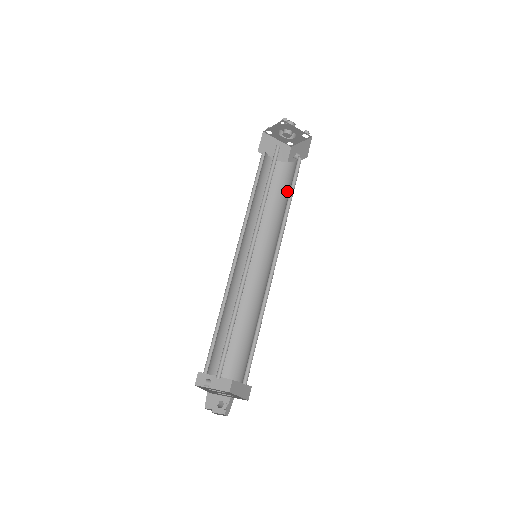
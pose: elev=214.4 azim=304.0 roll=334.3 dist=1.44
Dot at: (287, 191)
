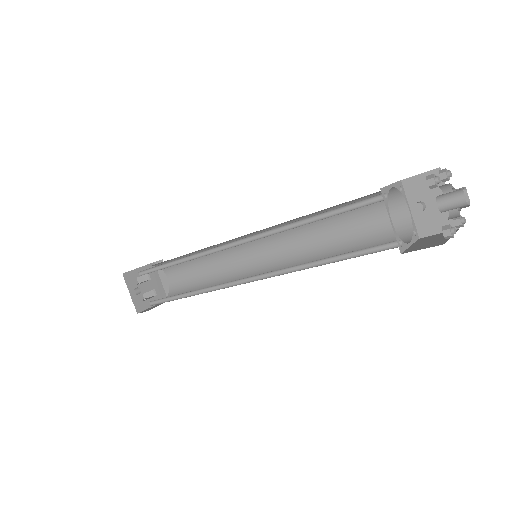
Dot at: (358, 224)
